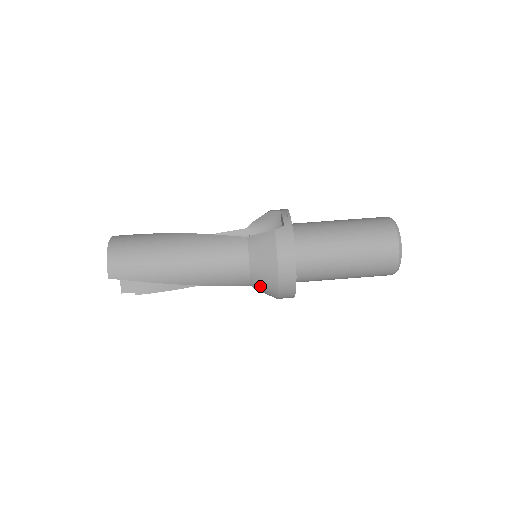
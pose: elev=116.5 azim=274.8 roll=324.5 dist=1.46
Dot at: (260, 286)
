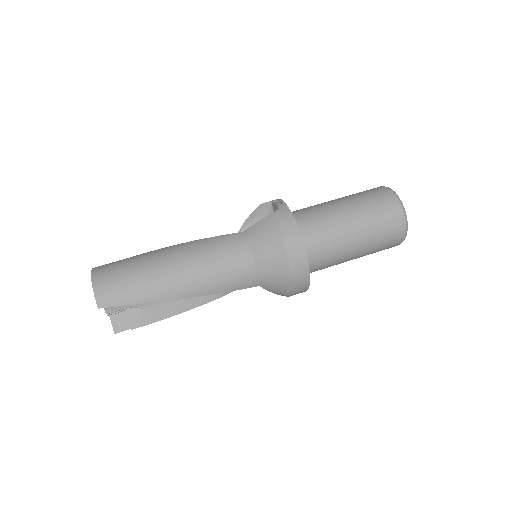
Dot at: (270, 281)
